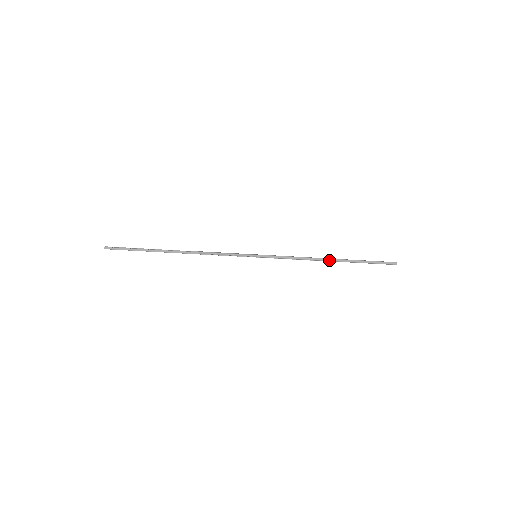
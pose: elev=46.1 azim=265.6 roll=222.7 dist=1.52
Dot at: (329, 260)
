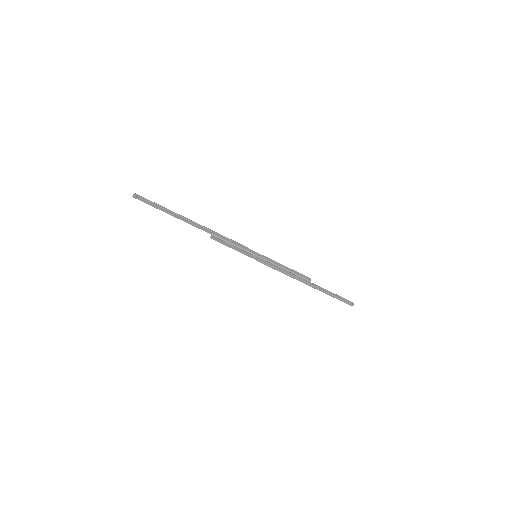
Dot at: (308, 285)
